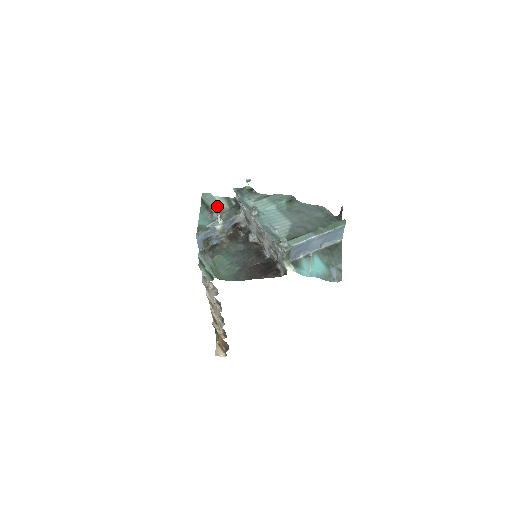
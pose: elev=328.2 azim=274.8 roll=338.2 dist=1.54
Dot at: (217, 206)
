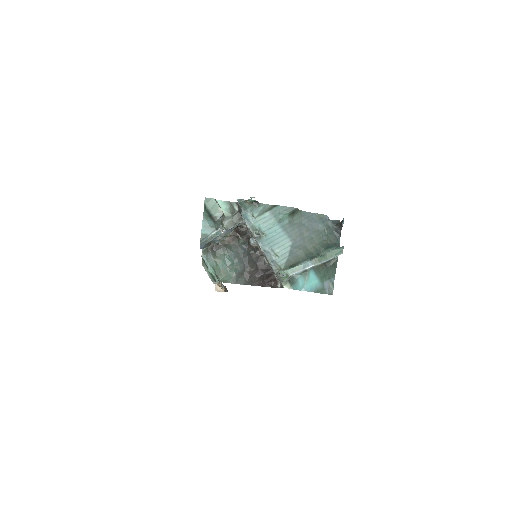
Dot at: (220, 216)
